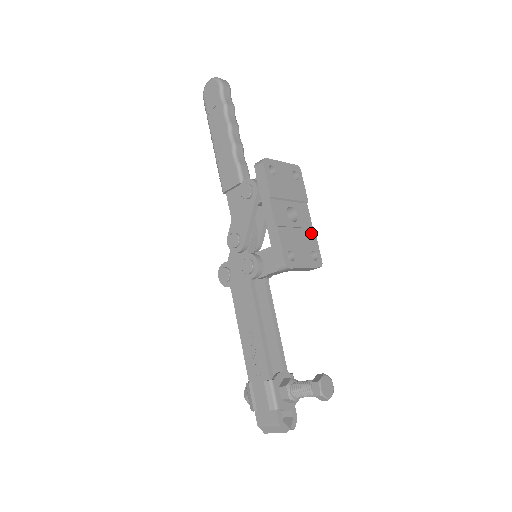
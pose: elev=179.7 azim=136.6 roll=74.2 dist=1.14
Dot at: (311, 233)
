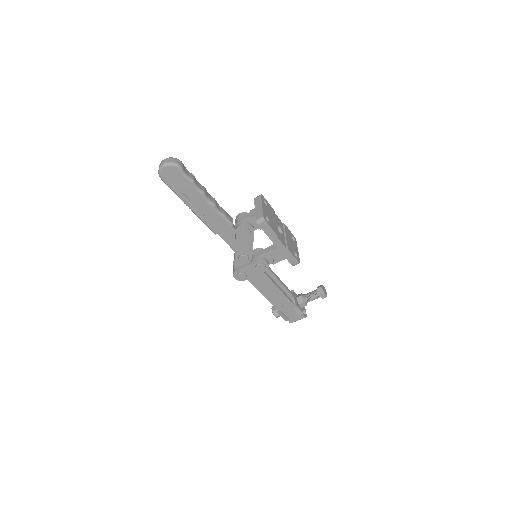
Dot at: (286, 228)
